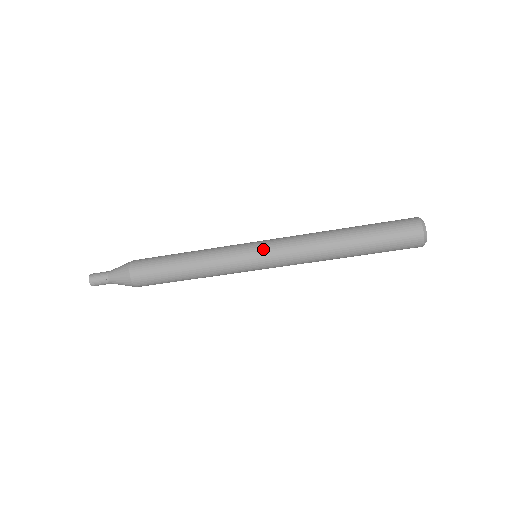
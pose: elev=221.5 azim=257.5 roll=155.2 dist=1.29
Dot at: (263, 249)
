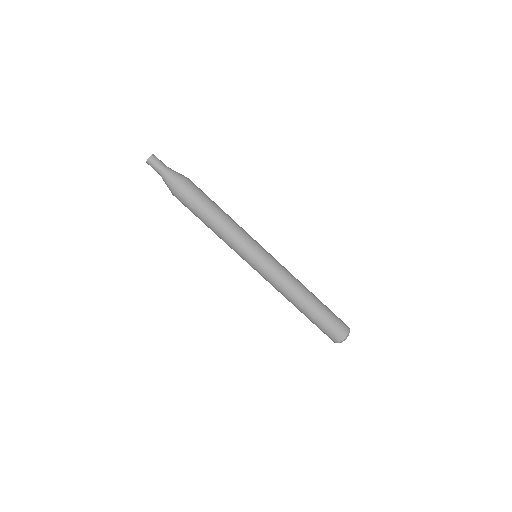
Dot at: occluded
